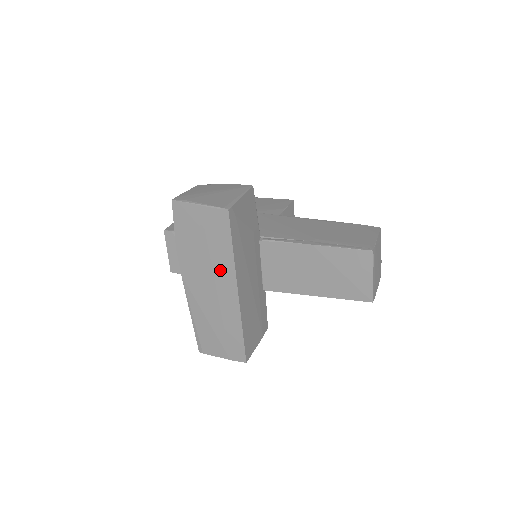
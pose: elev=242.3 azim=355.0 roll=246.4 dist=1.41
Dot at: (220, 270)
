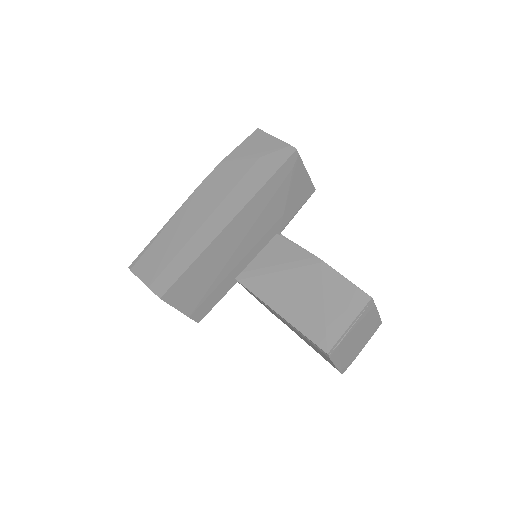
Dot at: (237, 195)
